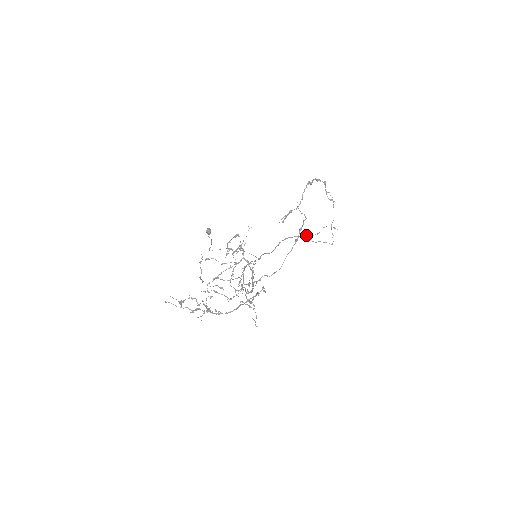
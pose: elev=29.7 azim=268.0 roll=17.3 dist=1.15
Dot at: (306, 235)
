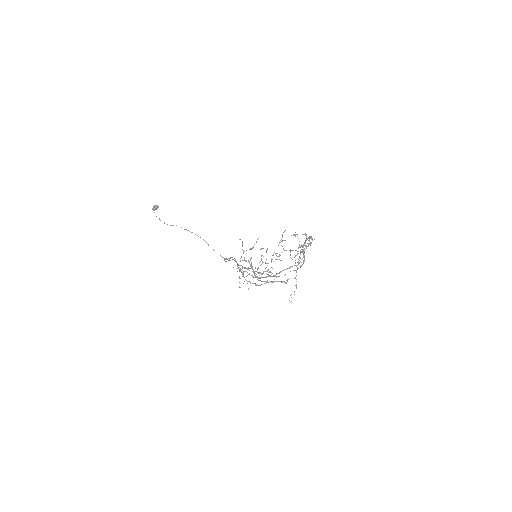
Dot at: occluded
